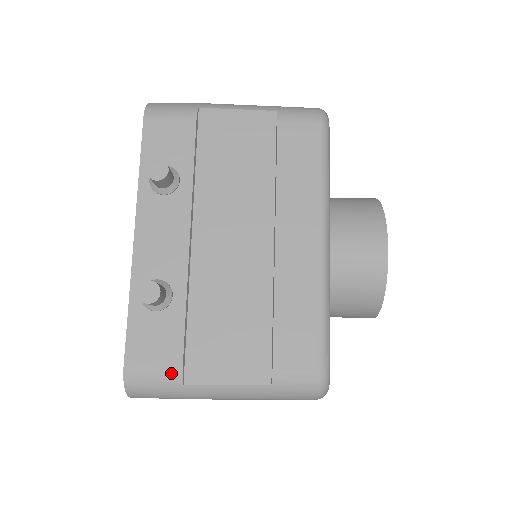
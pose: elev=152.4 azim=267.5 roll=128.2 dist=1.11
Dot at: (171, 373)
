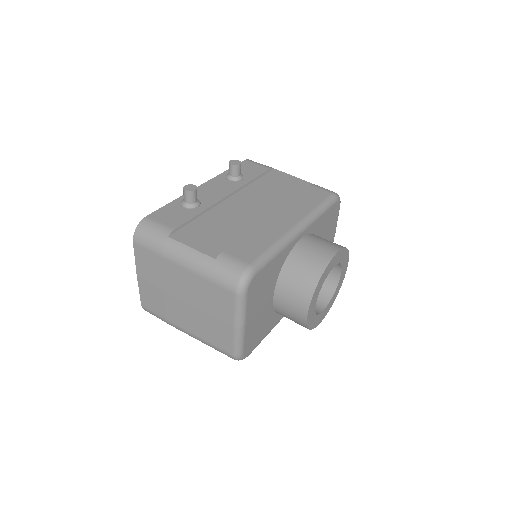
Dot at: (167, 228)
